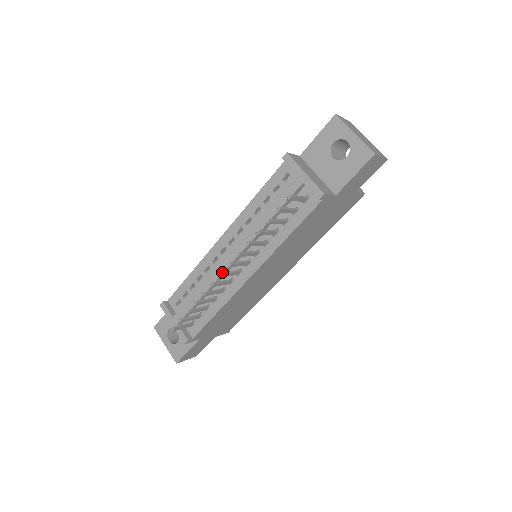
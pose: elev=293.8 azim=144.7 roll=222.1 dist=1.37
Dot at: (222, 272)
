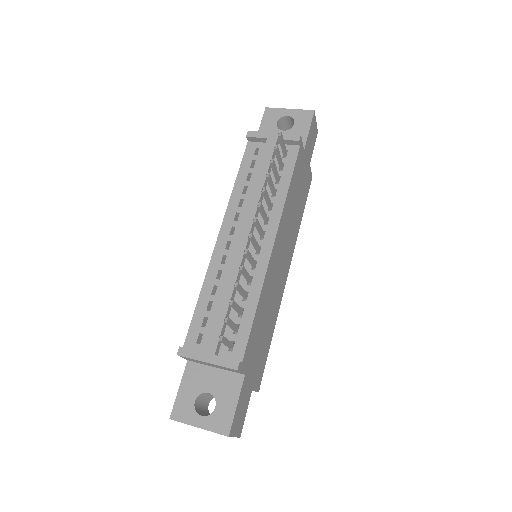
Dot at: (250, 234)
